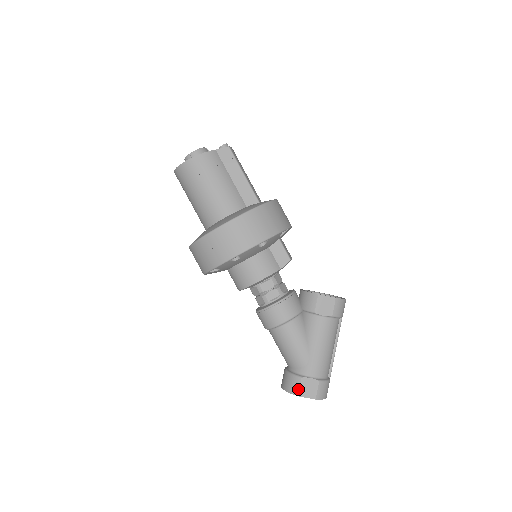
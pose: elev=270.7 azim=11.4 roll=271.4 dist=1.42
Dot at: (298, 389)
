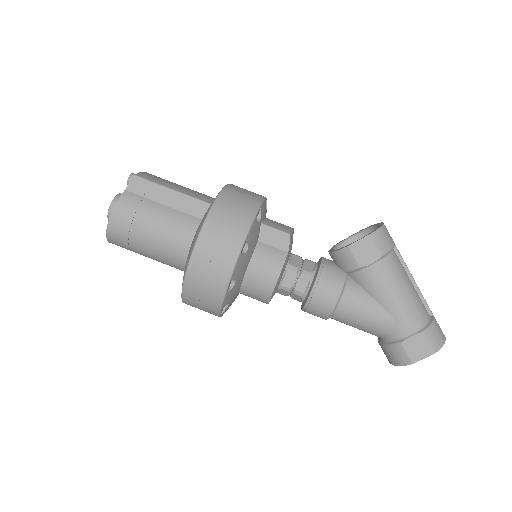
Dot at: (407, 357)
